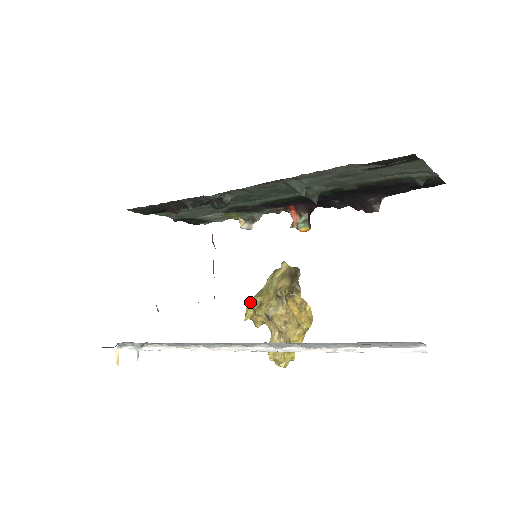
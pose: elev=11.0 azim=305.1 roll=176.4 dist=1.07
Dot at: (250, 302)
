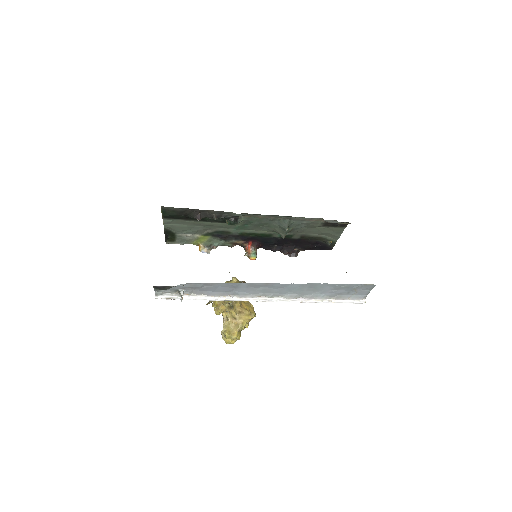
Dot at: occluded
